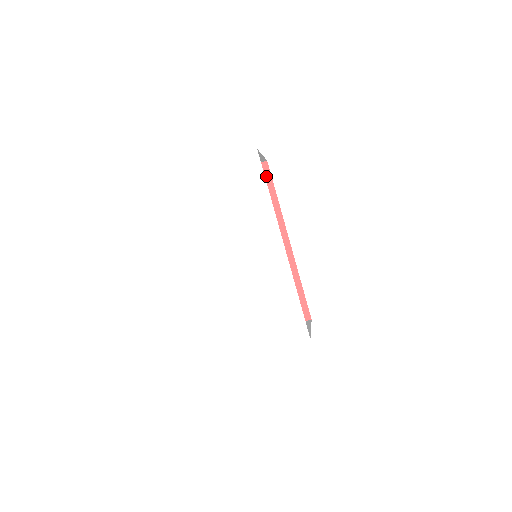
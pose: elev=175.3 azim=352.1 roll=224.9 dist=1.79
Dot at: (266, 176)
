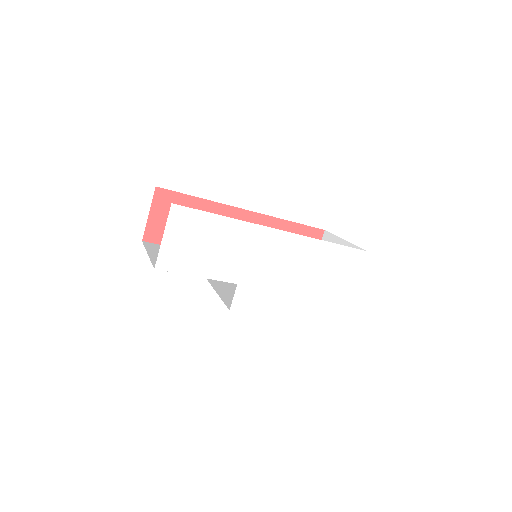
Dot at: (171, 197)
